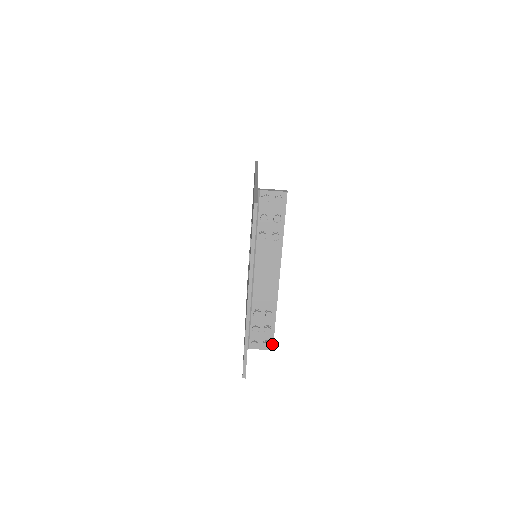
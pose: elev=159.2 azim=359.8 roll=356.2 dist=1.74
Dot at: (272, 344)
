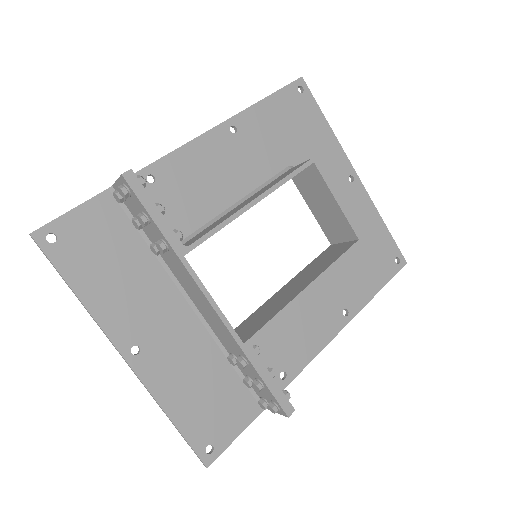
Dot at: (281, 408)
